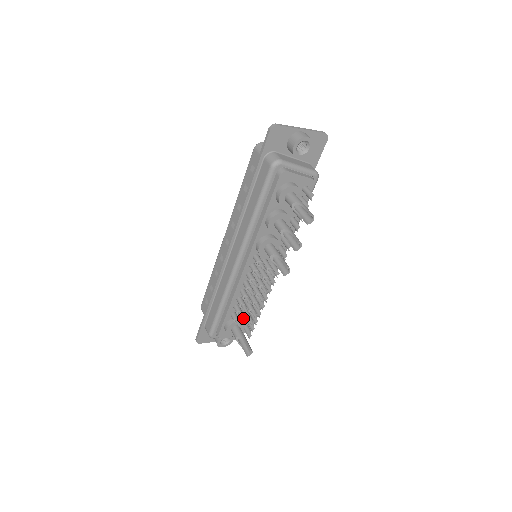
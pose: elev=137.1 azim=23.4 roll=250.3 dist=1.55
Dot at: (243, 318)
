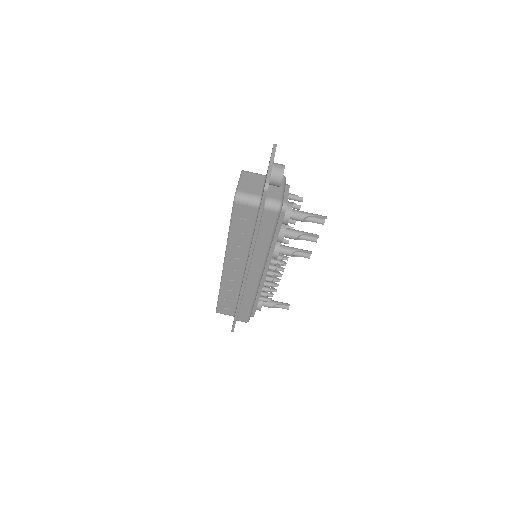
Dot at: occluded
